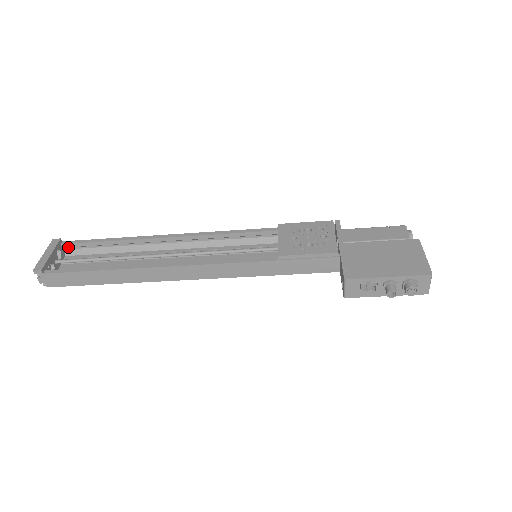
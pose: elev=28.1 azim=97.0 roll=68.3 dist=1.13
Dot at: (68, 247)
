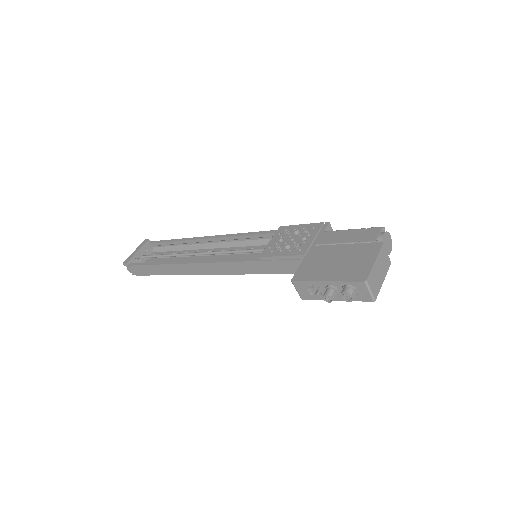
Dot at: (154, 246)
